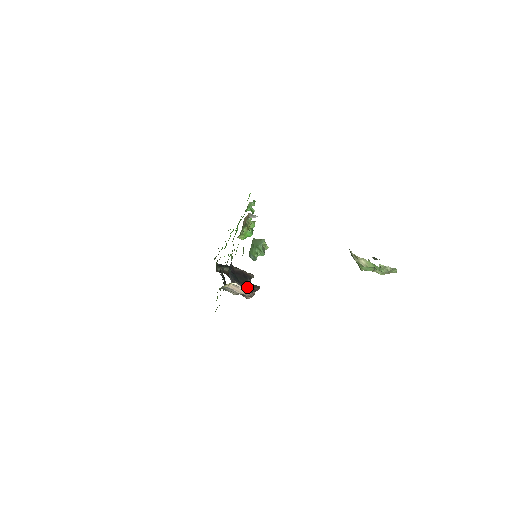
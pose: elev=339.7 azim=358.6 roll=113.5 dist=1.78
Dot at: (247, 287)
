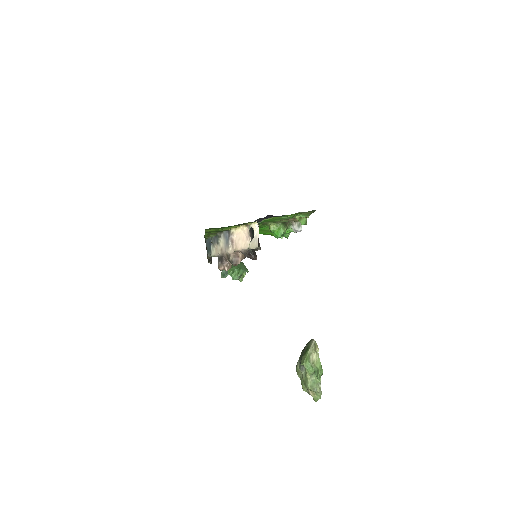
Dot at: occluded
